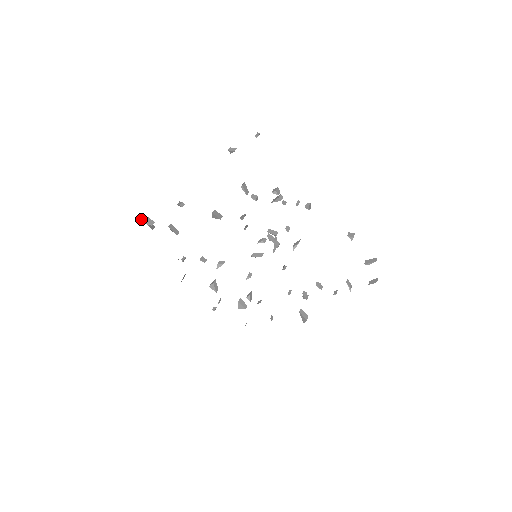
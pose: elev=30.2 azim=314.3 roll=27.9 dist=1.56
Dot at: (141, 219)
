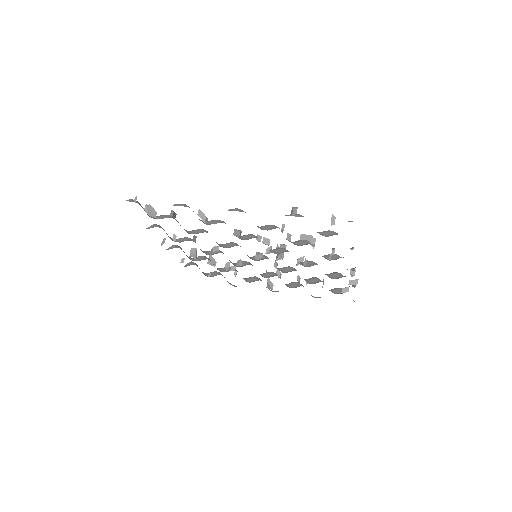
Dot at: (135, 198)
